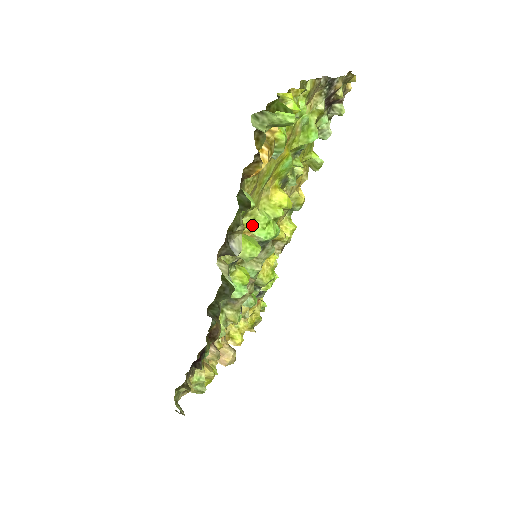
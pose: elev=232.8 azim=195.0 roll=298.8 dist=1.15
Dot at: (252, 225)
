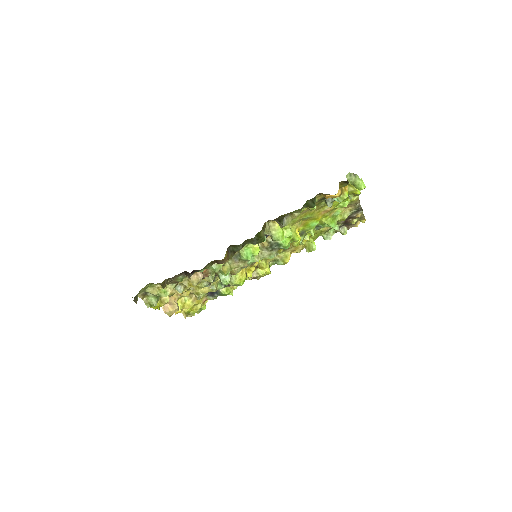
Dot at: occluded
